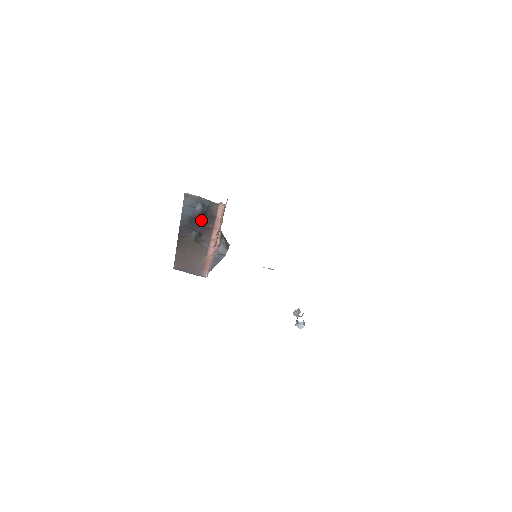
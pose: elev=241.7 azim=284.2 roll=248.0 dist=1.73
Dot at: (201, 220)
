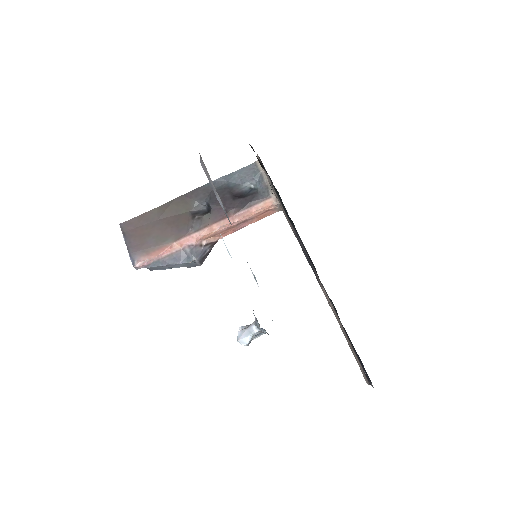
Dot at: (232, 198)
